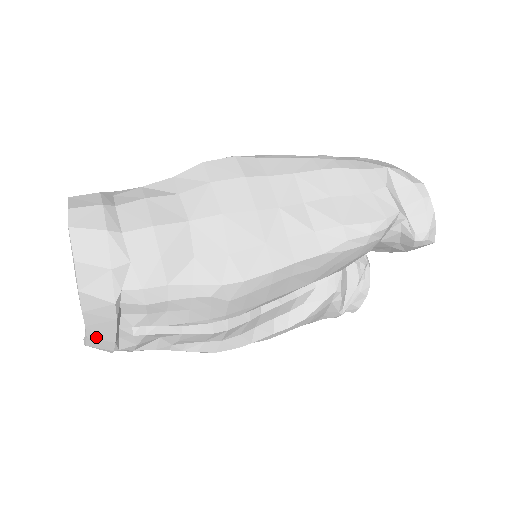
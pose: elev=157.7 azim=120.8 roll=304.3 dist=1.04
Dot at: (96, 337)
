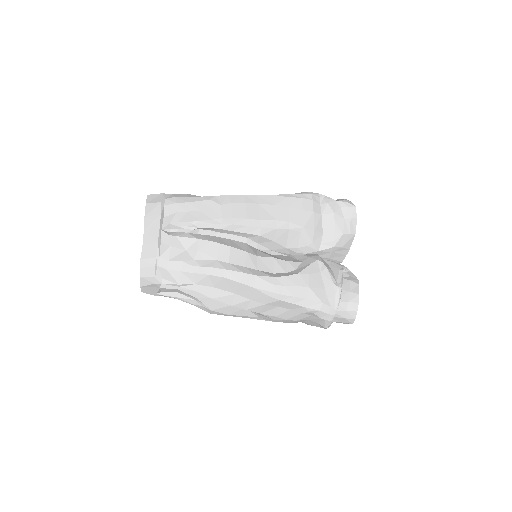
Dot at: (148, 241)
